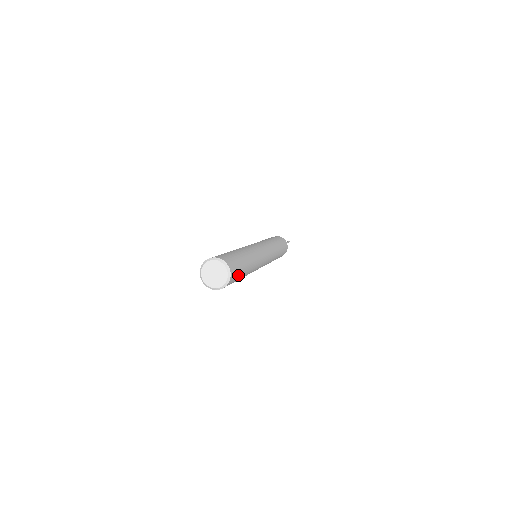
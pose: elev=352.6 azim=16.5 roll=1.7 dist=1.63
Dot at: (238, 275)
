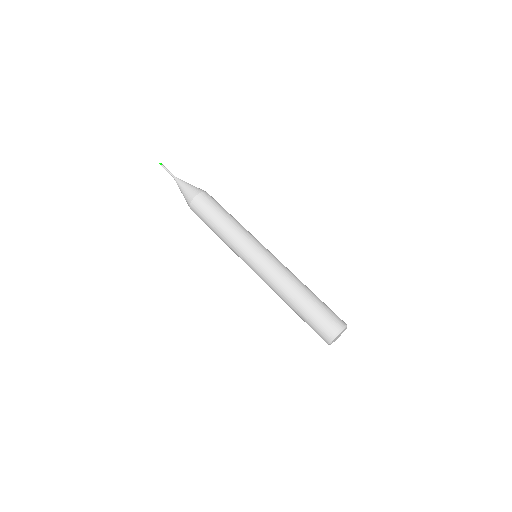
Dot at: occluded
